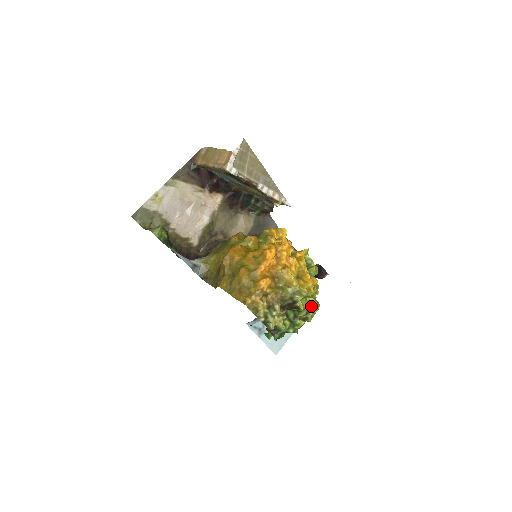
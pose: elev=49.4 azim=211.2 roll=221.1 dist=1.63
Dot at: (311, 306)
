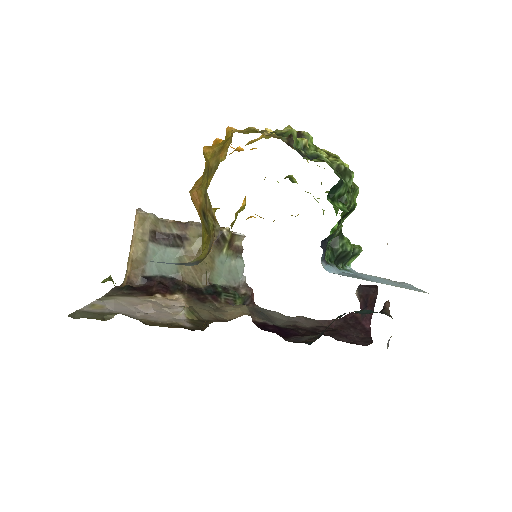
Dot at: occluded
